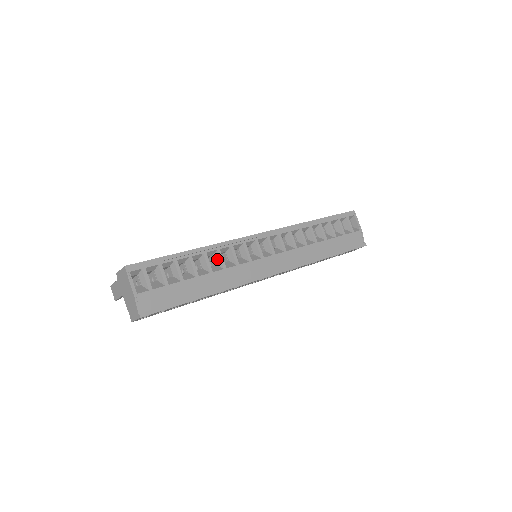
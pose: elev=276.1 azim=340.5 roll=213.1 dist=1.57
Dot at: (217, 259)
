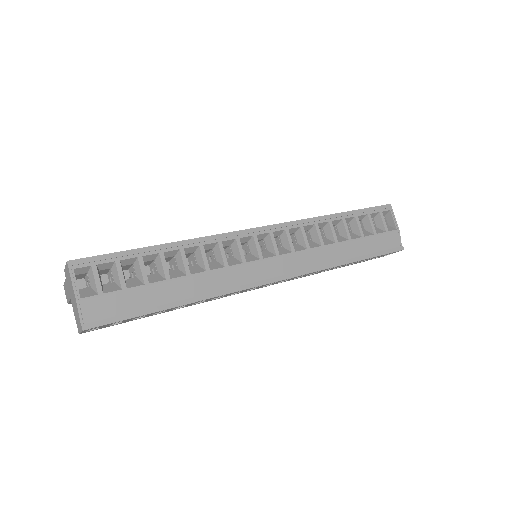
Dot at: (199, 258)
